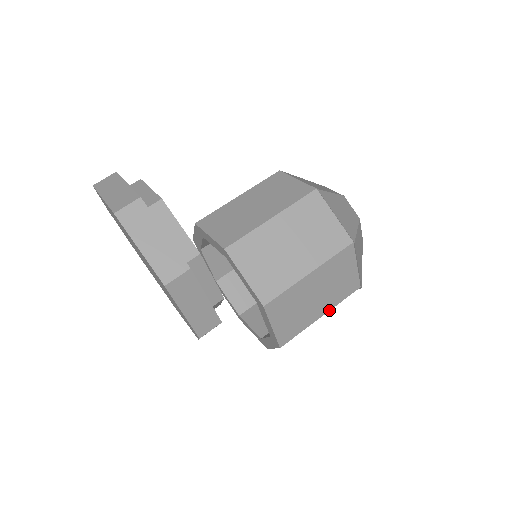
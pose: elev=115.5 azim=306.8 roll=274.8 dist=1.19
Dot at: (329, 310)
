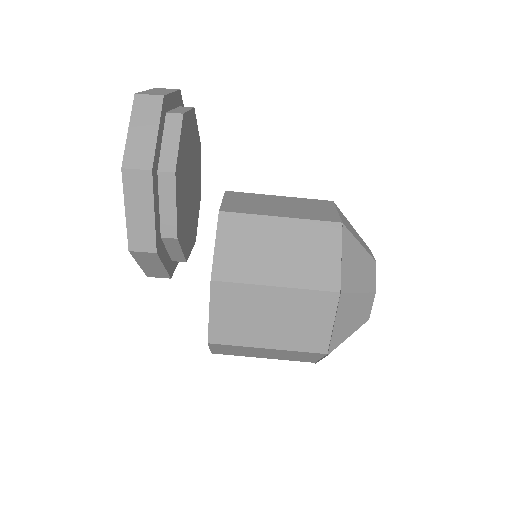
Dot at: (279, 349)
